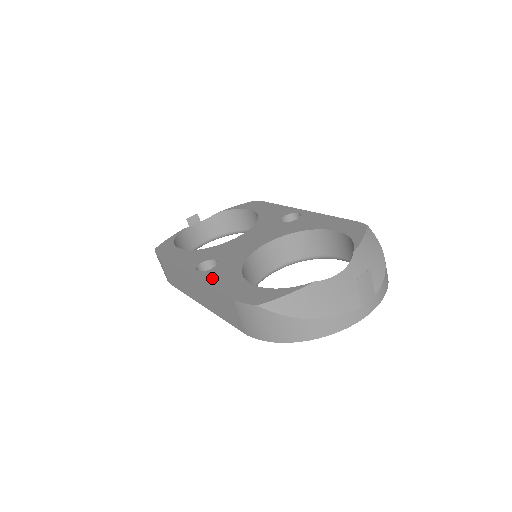
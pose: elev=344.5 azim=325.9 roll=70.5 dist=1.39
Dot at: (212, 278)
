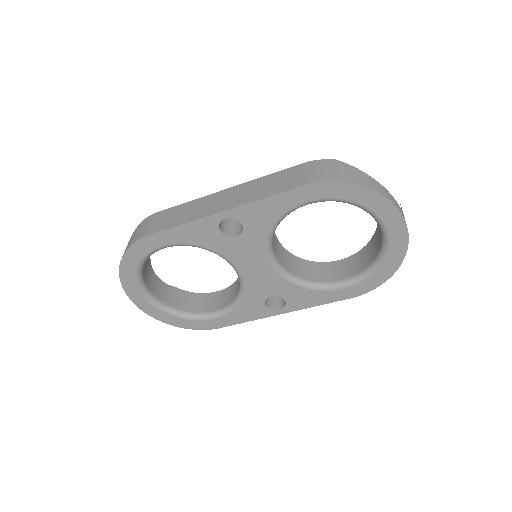
Dot at: occluded
